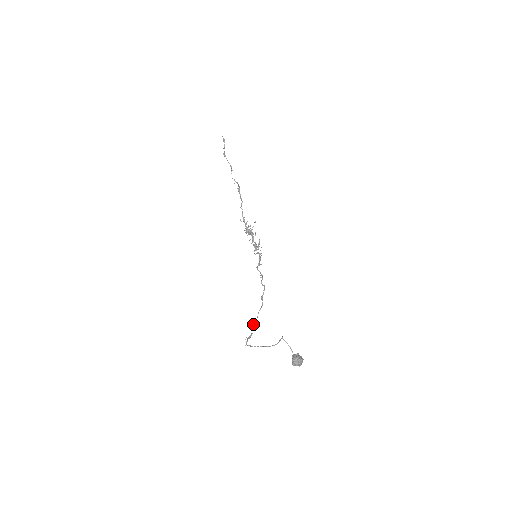
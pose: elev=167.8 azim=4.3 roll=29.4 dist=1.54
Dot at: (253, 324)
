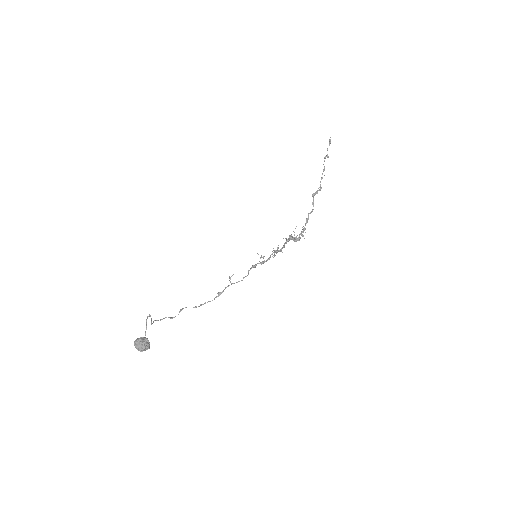
Dot at: (183, 308)
